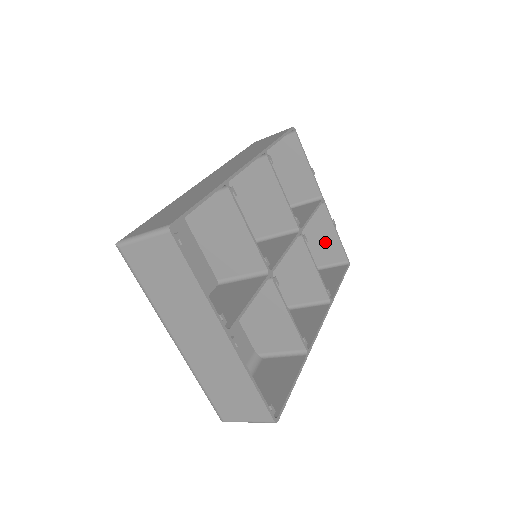
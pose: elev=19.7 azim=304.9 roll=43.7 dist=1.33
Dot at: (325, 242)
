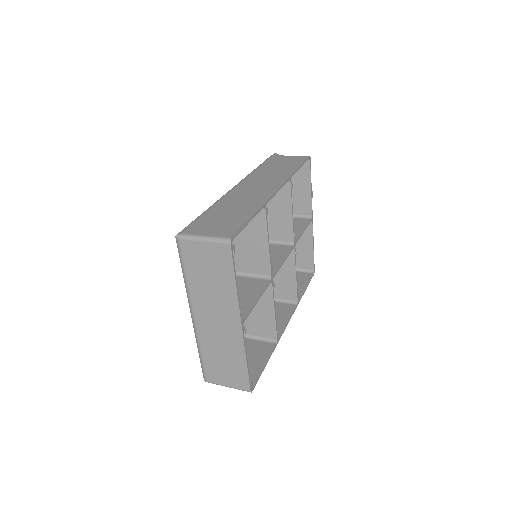
Dot at: (301, 251)
